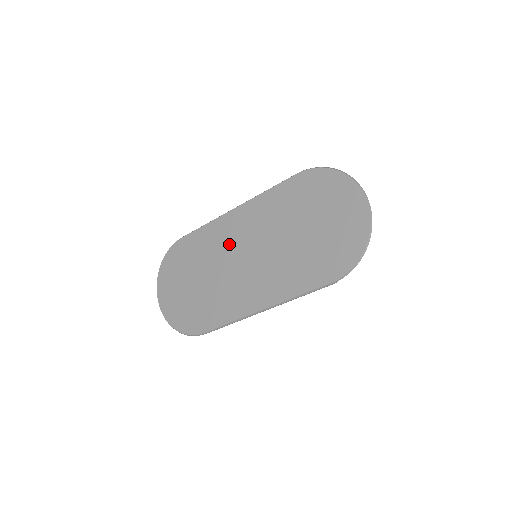
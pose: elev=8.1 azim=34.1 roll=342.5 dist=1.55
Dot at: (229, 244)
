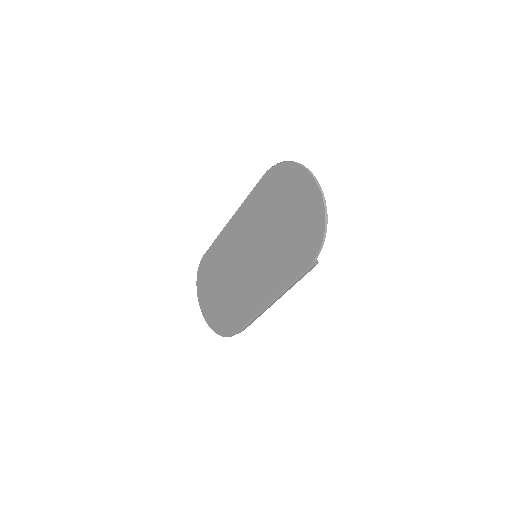
Dot at: (234, 251)
